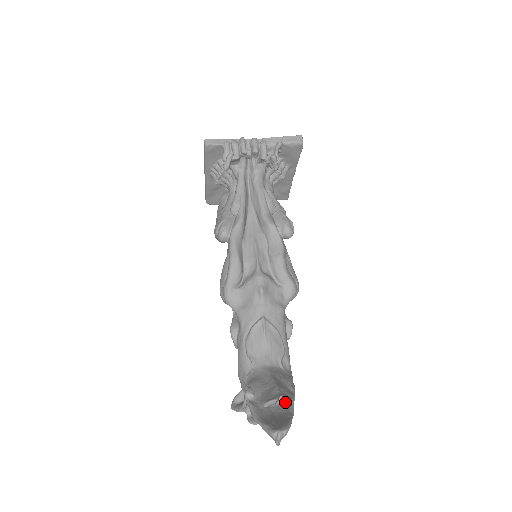
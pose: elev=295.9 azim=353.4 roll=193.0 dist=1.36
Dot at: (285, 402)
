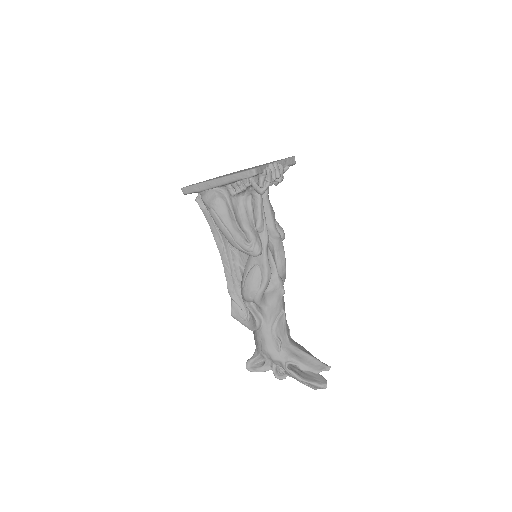
Dot at: occluded
